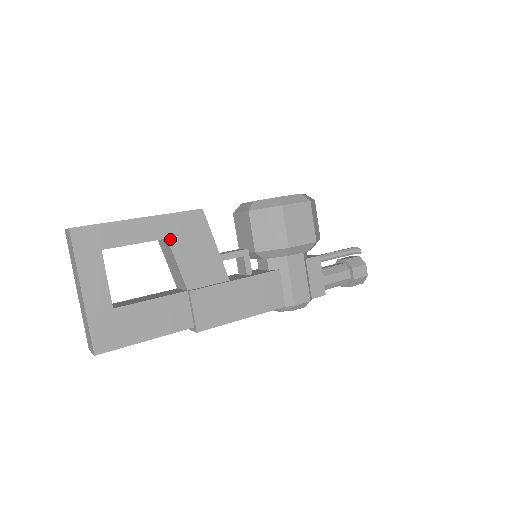
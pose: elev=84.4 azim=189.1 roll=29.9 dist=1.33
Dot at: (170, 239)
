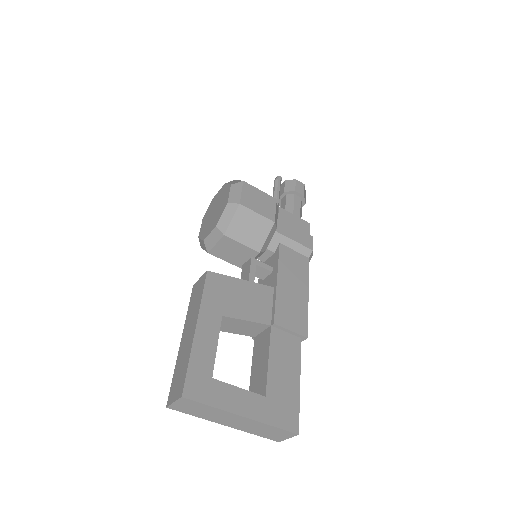
Dot at: (223, 314)
